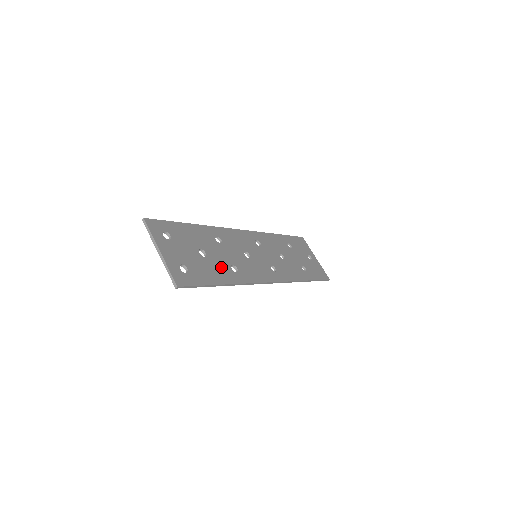
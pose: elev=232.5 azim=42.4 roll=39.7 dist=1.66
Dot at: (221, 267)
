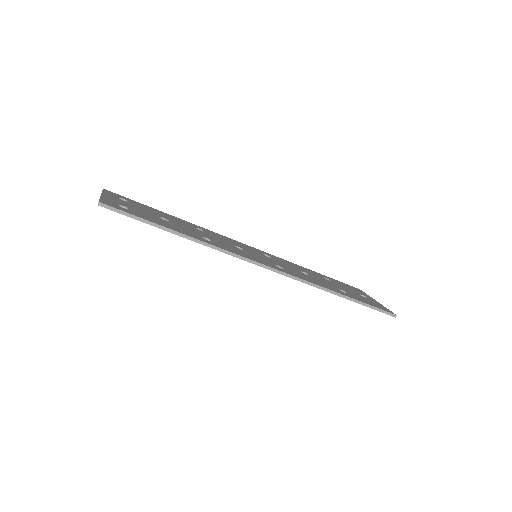
Dot at: (184, 230)
